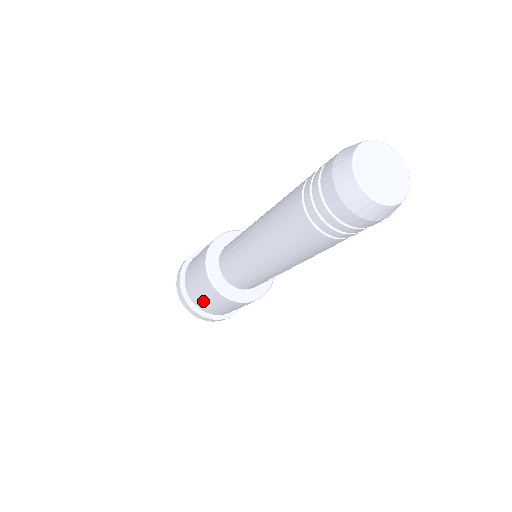
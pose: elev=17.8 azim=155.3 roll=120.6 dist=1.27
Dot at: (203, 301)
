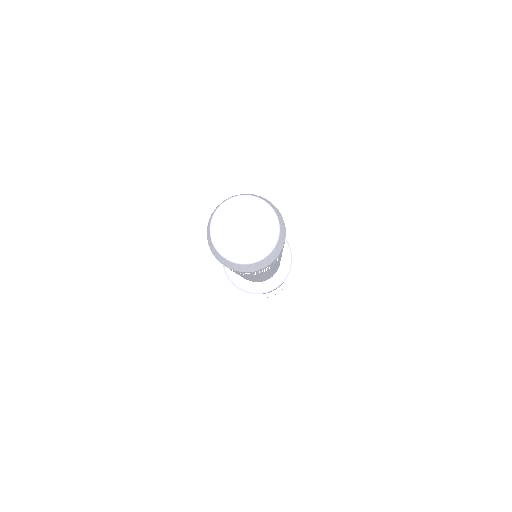
Dot at: occluded
